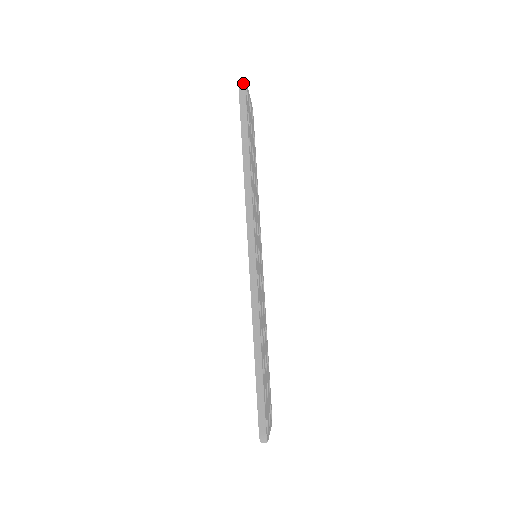
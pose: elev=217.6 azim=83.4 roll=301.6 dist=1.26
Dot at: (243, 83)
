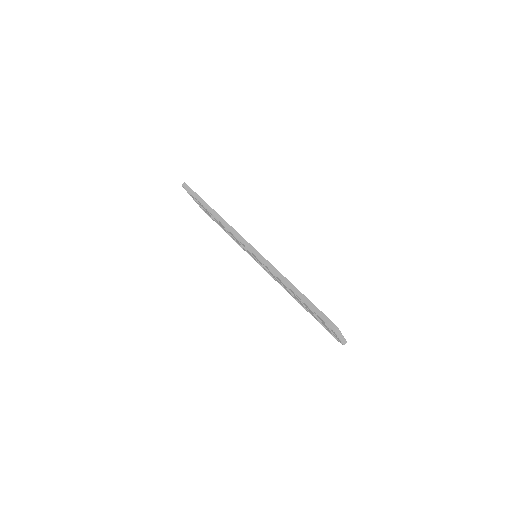
Dot at: (184, 184)
